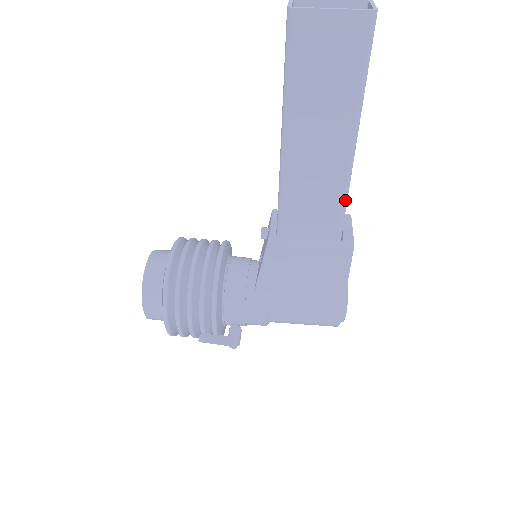
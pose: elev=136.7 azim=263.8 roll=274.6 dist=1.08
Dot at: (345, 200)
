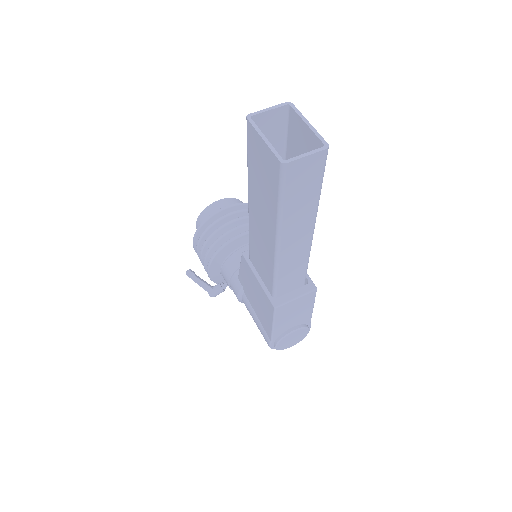
Dot at: (275, 273)
